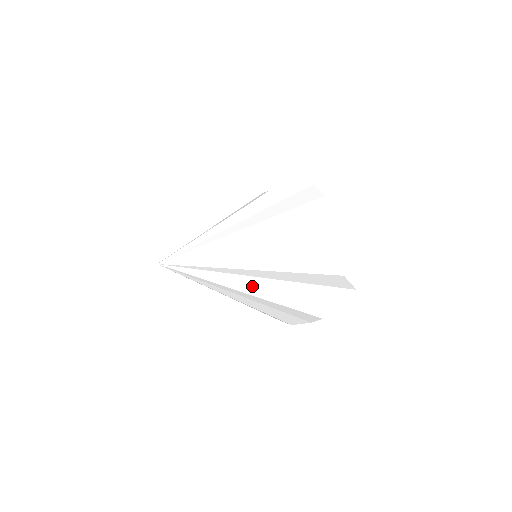
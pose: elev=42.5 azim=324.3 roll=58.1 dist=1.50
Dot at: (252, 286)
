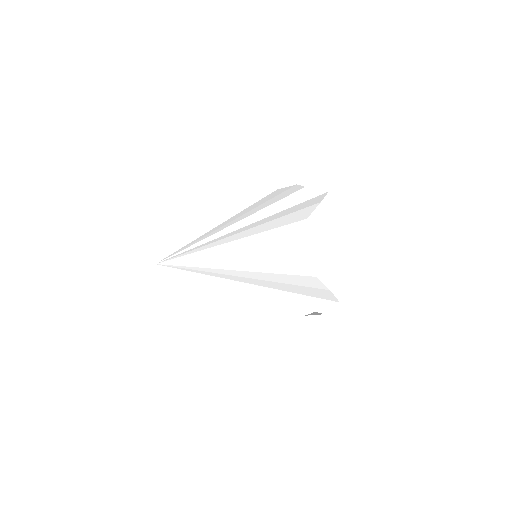
Dot at: occluded
